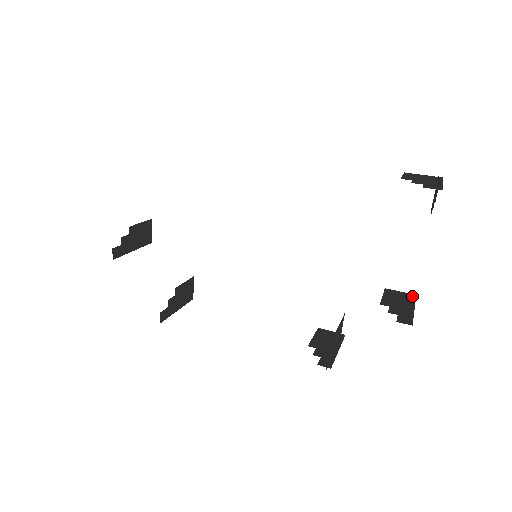
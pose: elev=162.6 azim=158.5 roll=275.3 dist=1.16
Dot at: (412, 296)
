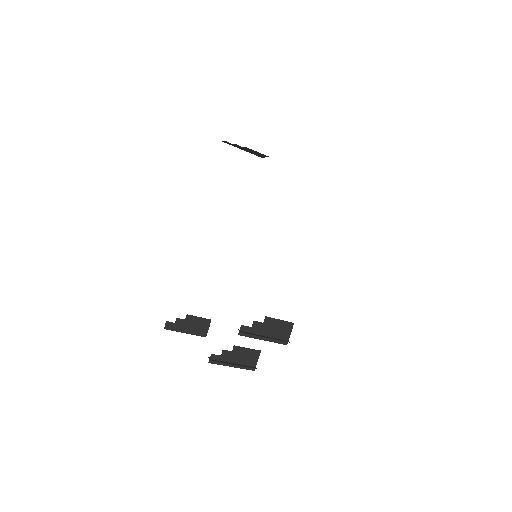
Dot at: occluded
